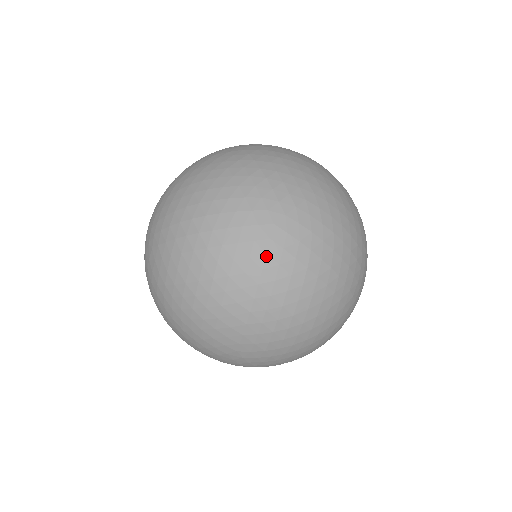
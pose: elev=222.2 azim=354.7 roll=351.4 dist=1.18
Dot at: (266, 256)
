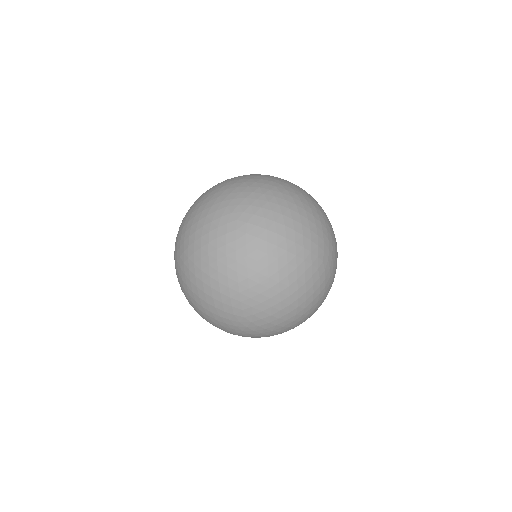
Dot at: (235, 327)
